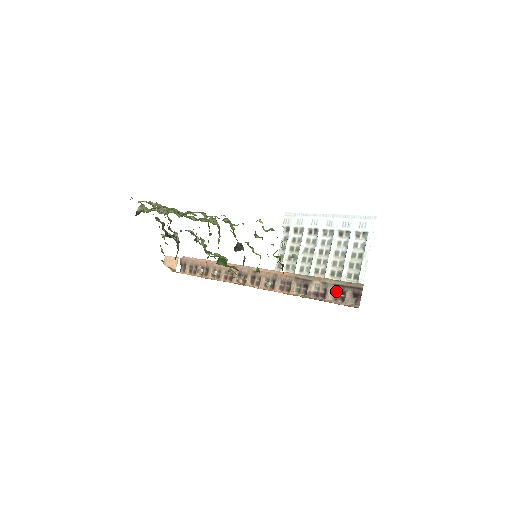
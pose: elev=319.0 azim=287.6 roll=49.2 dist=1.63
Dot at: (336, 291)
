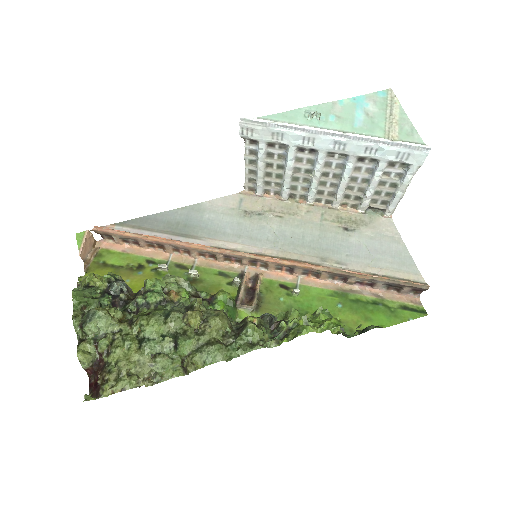
Dot at: (389, 286)
